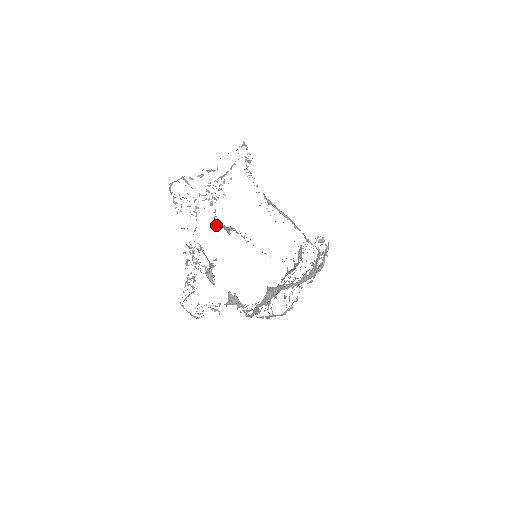
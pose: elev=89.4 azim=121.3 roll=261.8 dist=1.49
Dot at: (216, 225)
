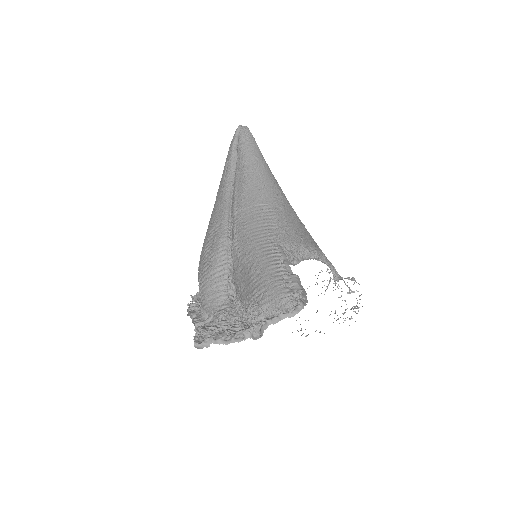
Dot at: (233, 301)
